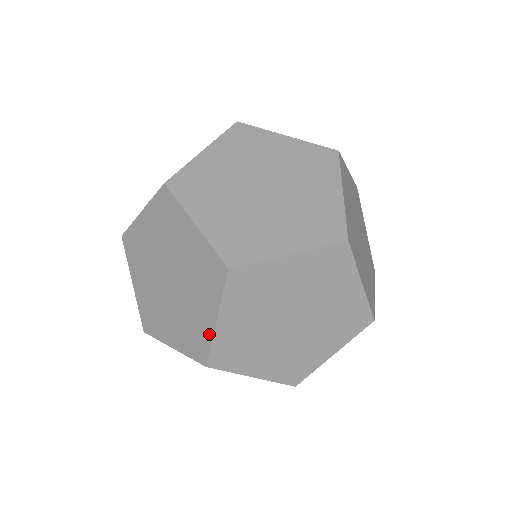
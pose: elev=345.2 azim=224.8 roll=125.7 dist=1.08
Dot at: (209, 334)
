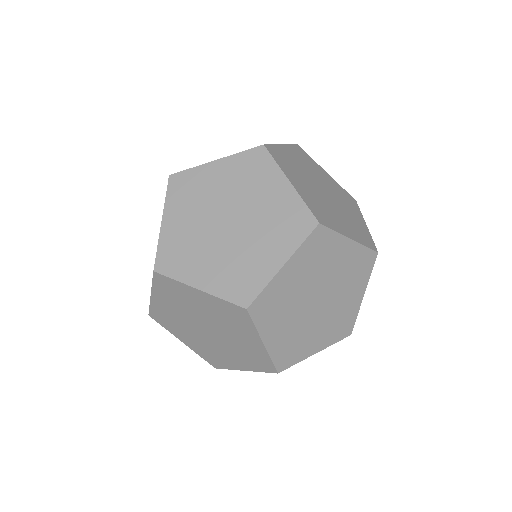
Dot at: (295, 198)
